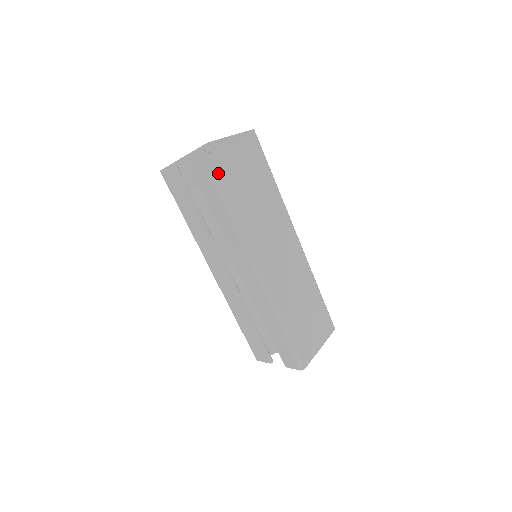
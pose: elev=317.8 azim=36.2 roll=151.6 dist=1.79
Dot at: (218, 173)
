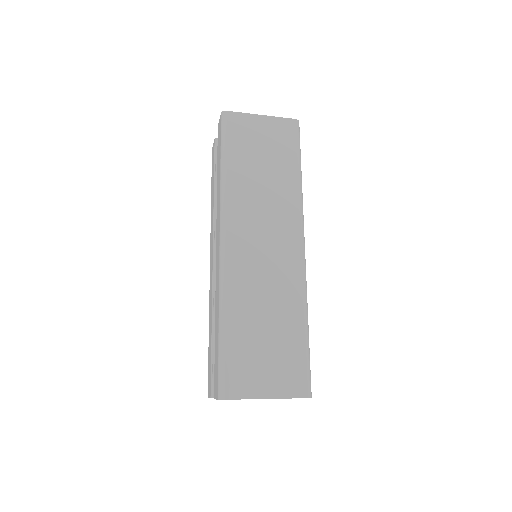
Dot at: (229, 126)
